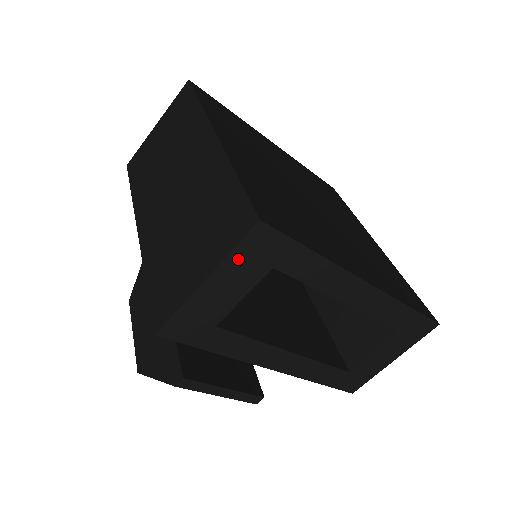
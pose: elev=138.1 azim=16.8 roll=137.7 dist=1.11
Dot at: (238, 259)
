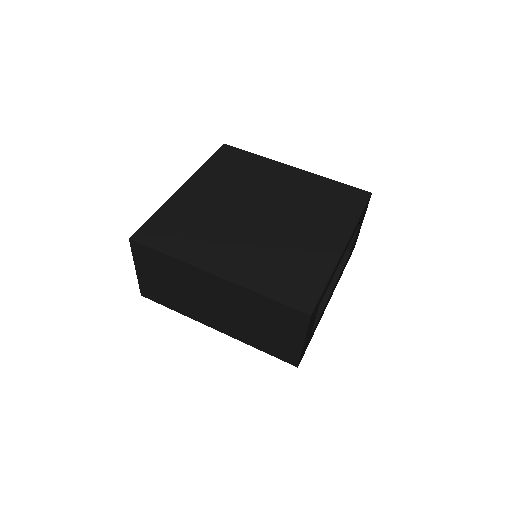
Dot at: occluded
